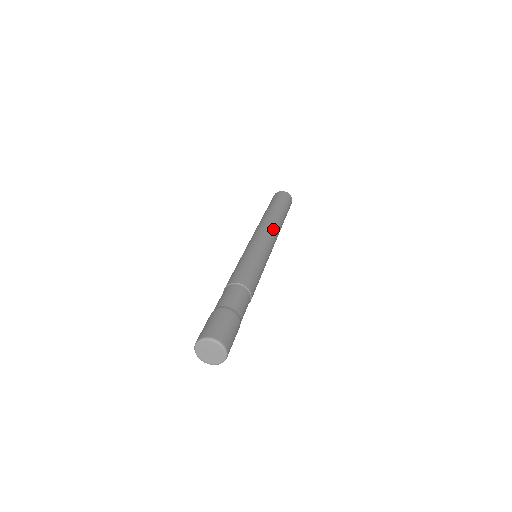
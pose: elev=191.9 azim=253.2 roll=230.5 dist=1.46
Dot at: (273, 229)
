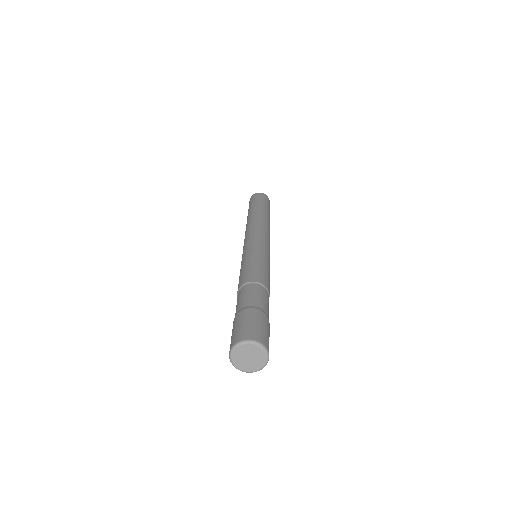
Dot at: (267, 229)
